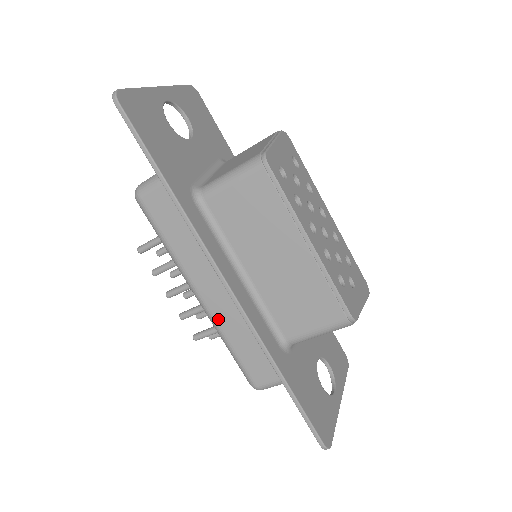
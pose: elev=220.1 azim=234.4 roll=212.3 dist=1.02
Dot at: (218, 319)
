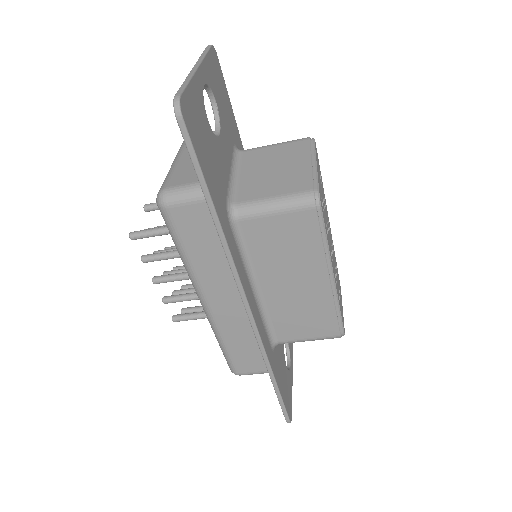
Dot at: (220, 323)
